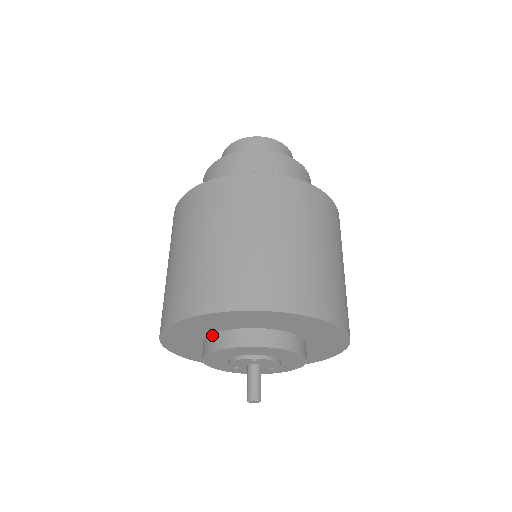
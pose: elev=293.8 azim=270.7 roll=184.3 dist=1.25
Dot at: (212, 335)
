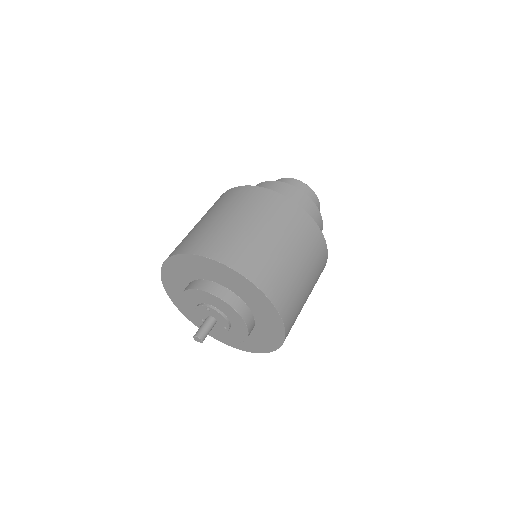
Dot at: occluded
